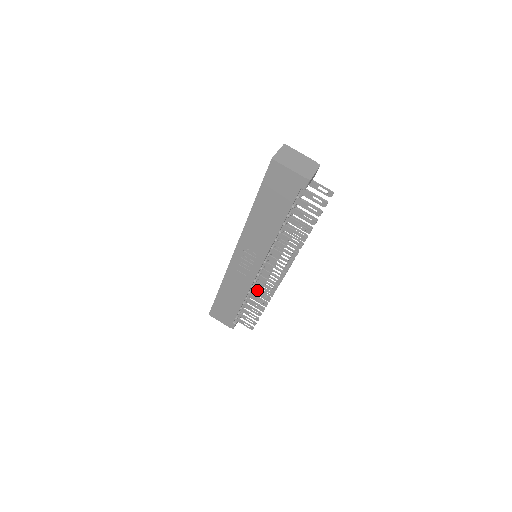
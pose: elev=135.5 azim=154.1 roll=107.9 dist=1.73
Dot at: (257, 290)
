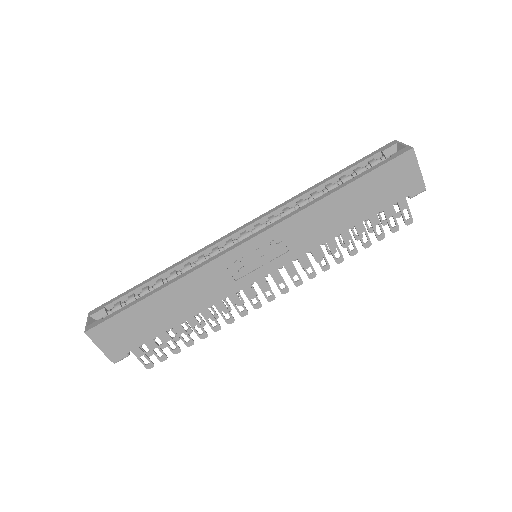
Dot at: (223, 305)
